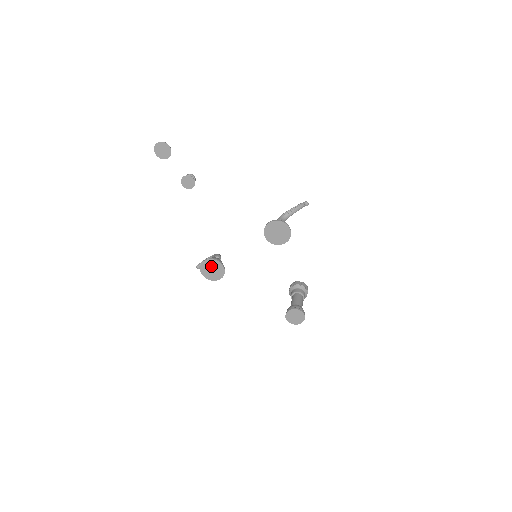
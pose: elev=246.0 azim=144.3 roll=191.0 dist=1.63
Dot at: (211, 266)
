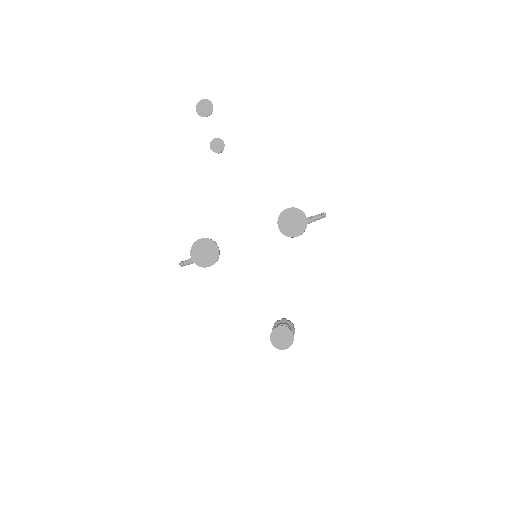
Dot at: (205, 247)
